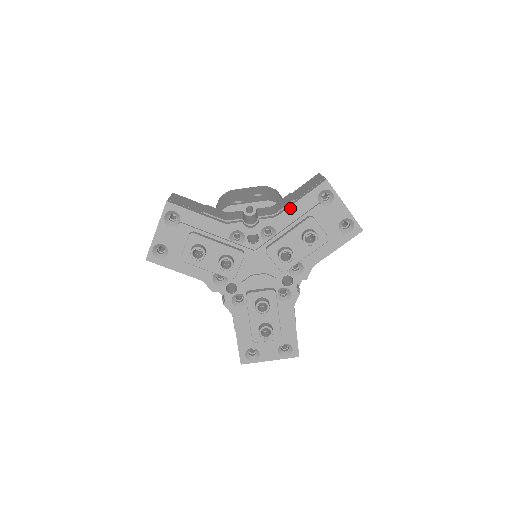
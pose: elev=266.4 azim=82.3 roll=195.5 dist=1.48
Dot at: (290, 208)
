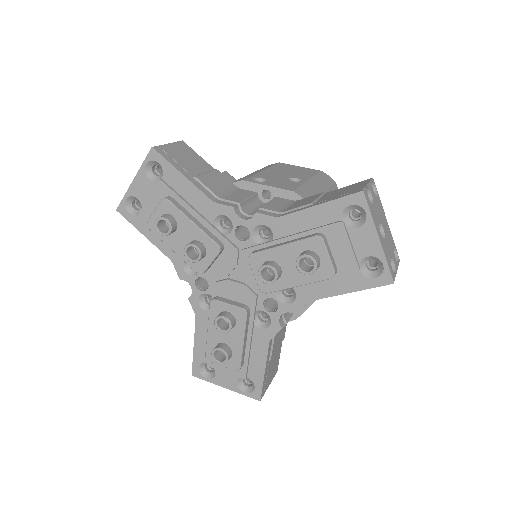
Dot at: (300, 212)
